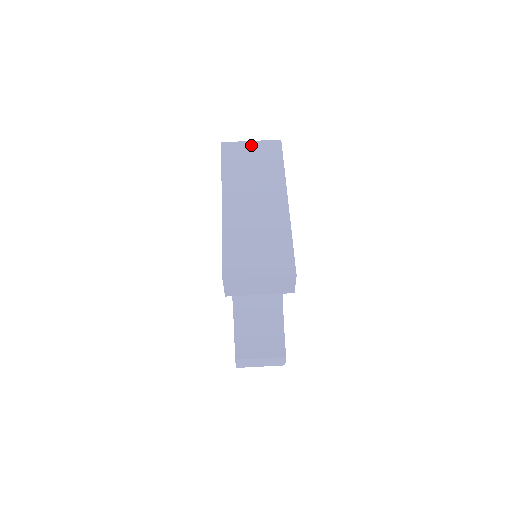
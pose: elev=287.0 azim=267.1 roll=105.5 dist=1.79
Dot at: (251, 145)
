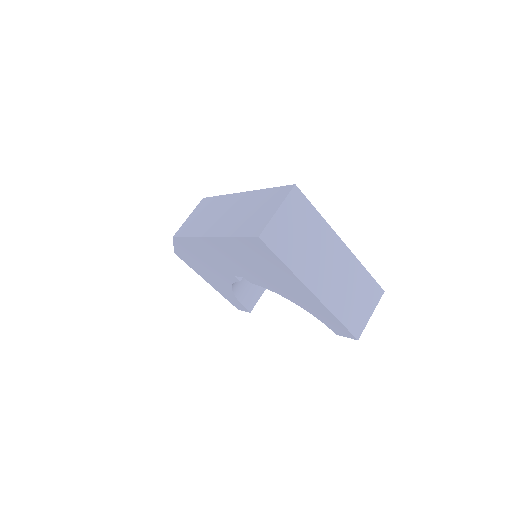
Dot at: (281, 215)
